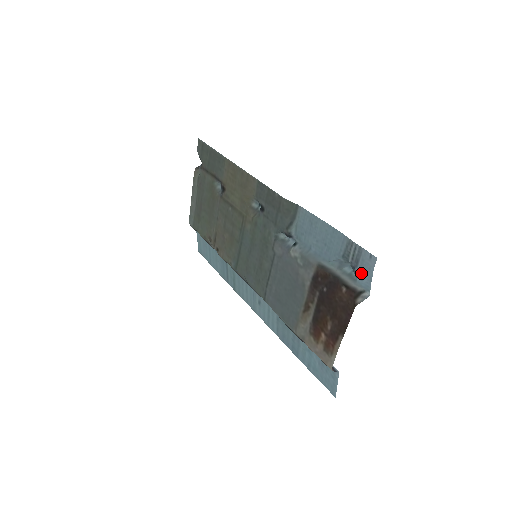
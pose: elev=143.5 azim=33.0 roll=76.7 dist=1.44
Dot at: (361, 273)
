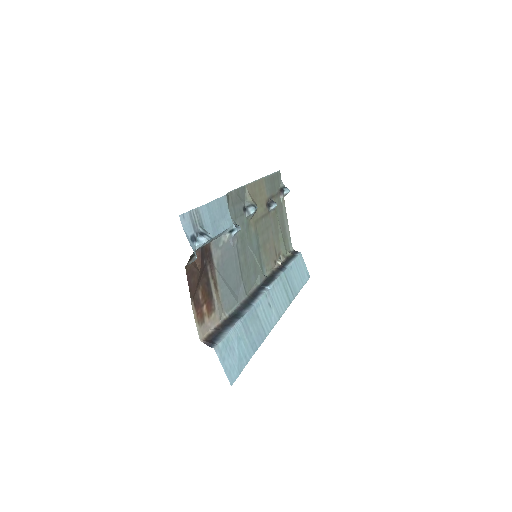
Dot at: (192, 236)
